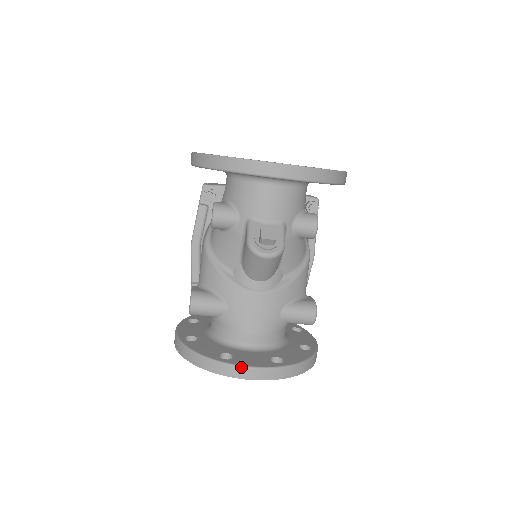
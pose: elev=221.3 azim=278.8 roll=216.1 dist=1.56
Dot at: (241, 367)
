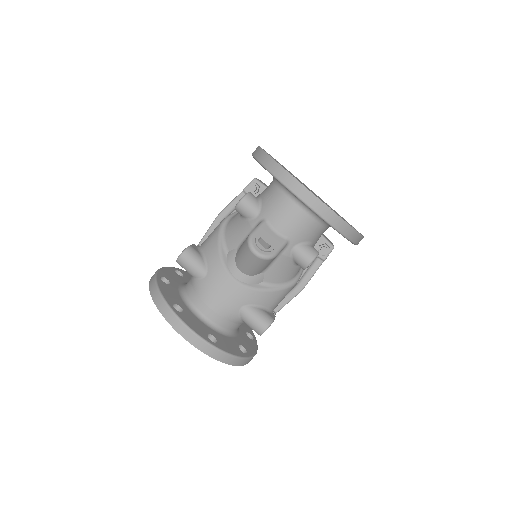
Dot at: (181, 321)
